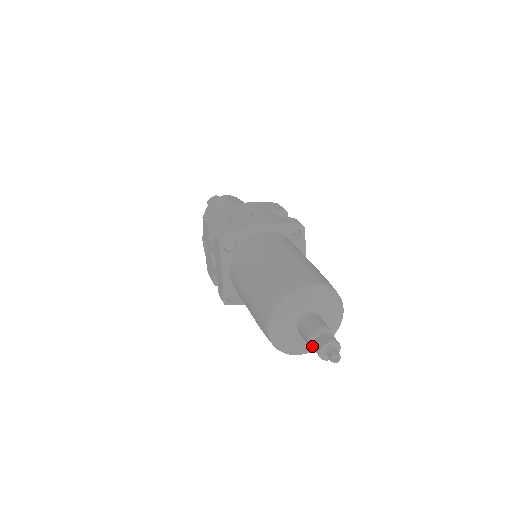
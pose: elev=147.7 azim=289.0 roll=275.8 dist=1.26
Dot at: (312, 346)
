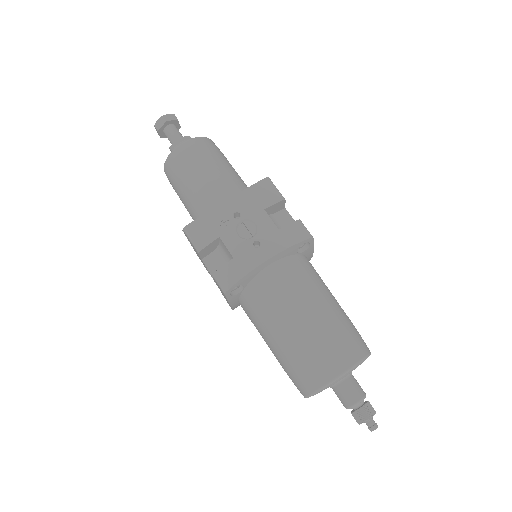
Dot at: occluded
